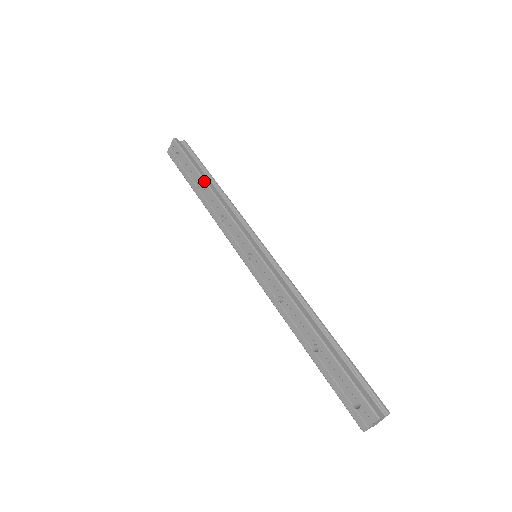
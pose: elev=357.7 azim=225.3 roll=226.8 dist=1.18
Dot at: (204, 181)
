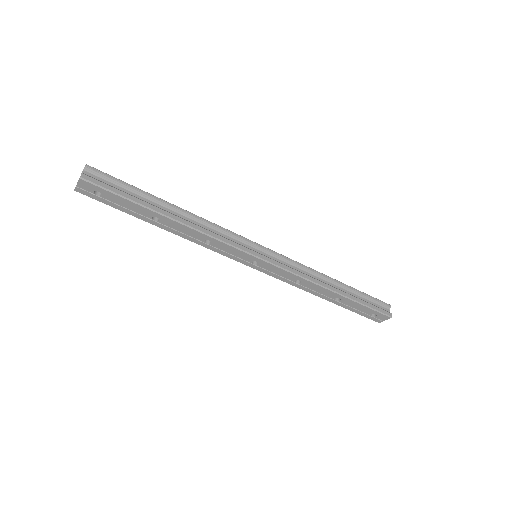
Dot at: (165, 217)
